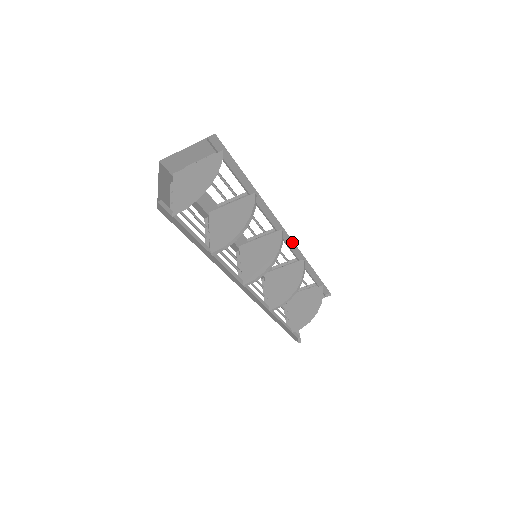
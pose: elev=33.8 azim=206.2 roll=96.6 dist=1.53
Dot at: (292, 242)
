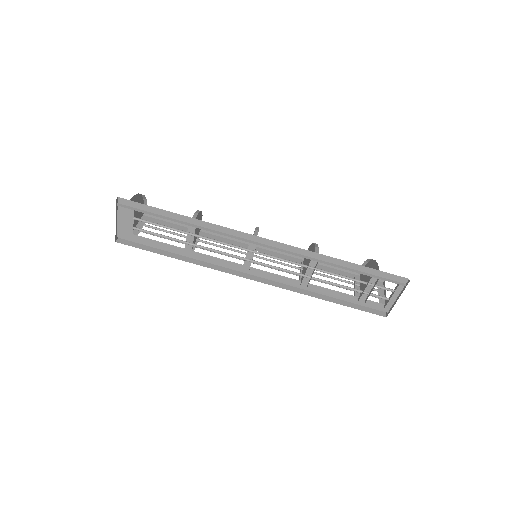
Dot at: (276, 254)
